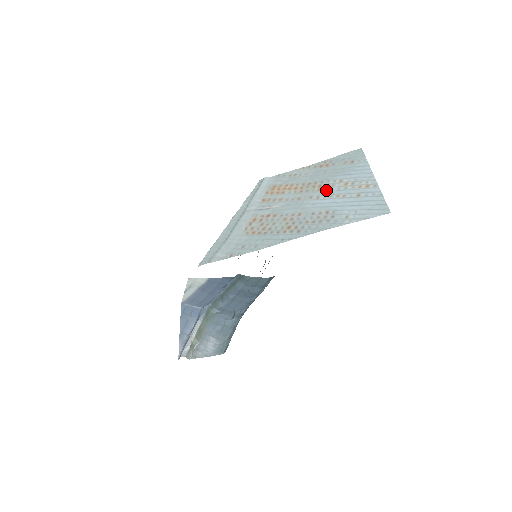
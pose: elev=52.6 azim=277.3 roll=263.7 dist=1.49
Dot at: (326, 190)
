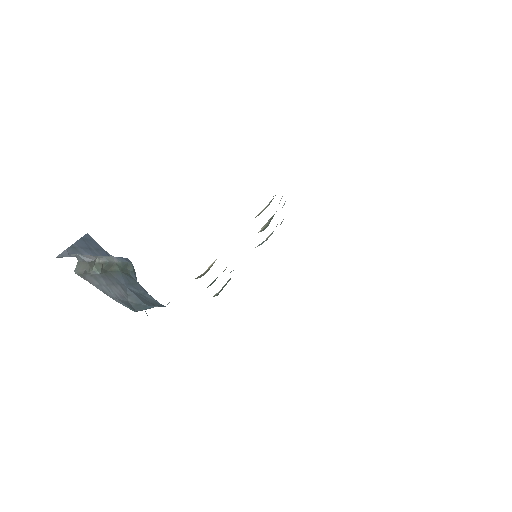
Dot at: occluded
